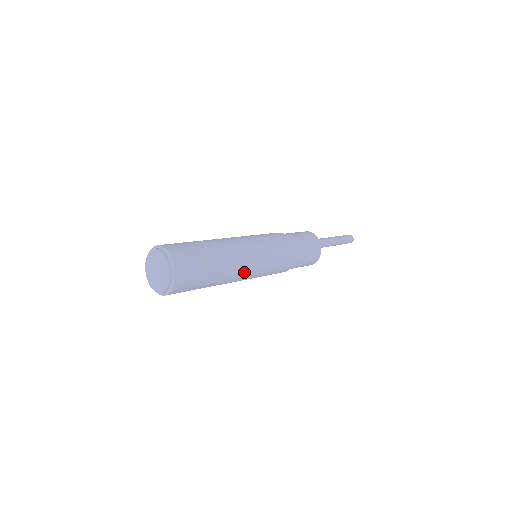
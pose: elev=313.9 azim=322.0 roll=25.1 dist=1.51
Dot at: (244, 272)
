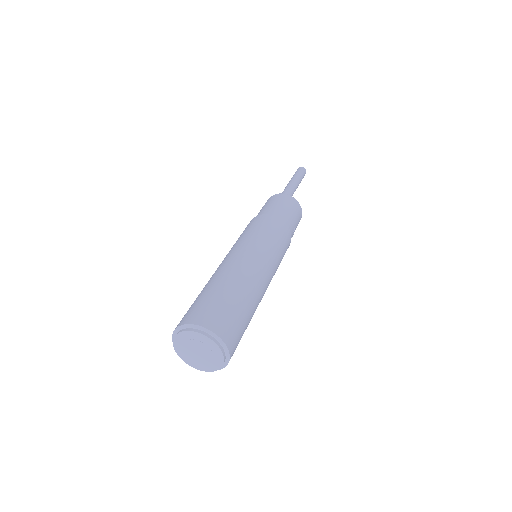
Dot at: (266, 289)
